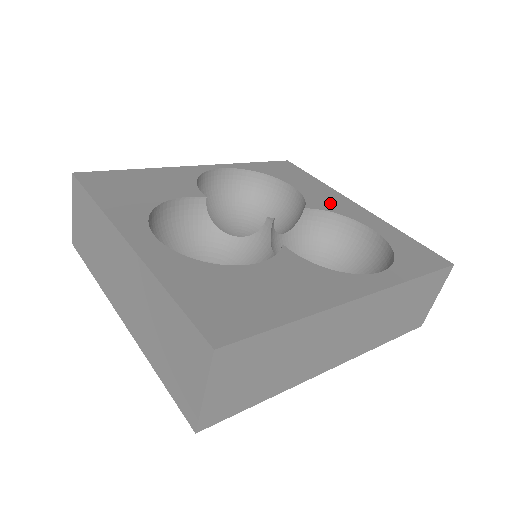
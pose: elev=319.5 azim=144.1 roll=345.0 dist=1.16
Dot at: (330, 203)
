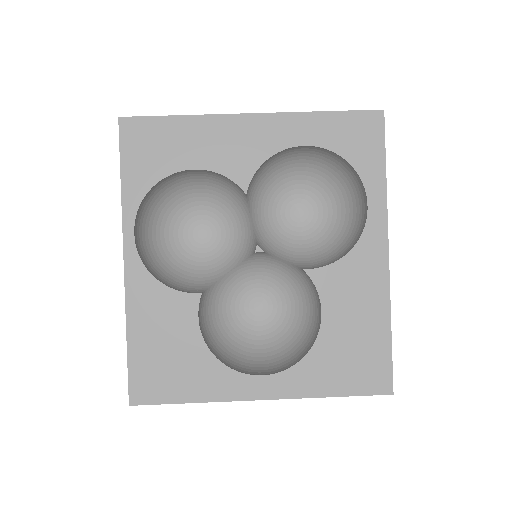
Dot at: (242, 151)
